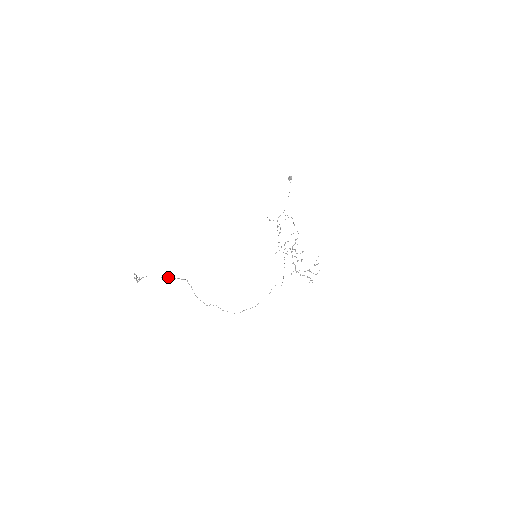
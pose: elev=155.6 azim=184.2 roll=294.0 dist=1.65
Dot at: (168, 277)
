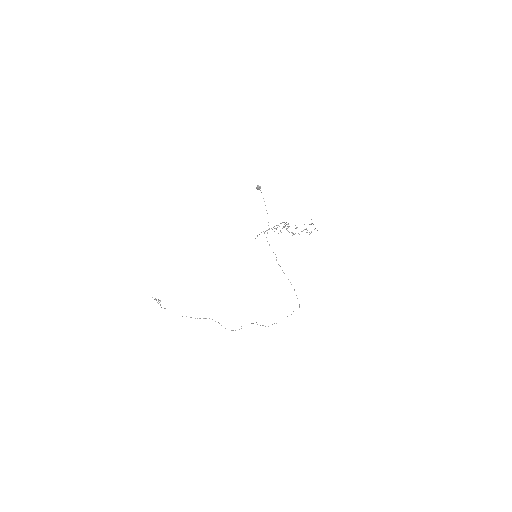
Dot at: occluded
